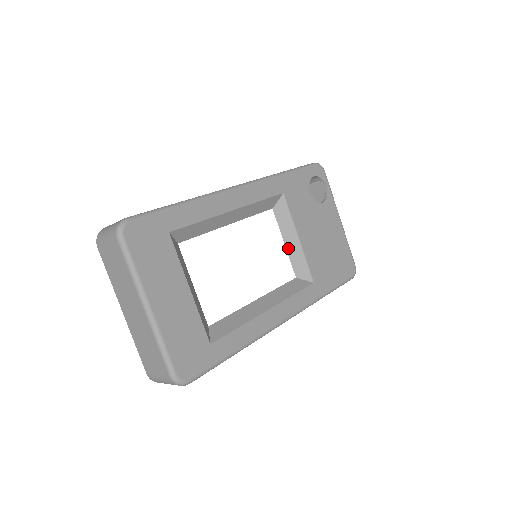
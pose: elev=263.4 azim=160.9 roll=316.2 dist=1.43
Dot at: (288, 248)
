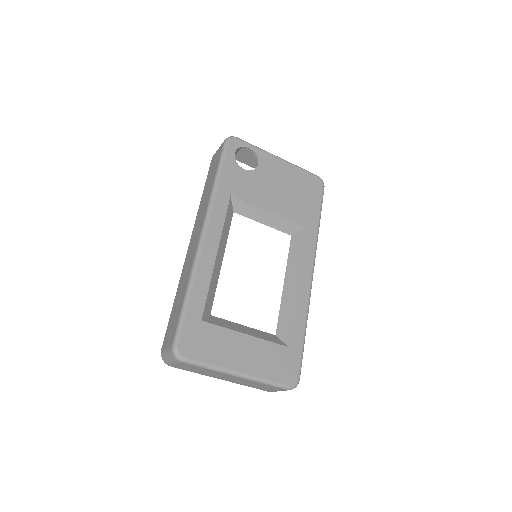
Dot at: (268, 224)
